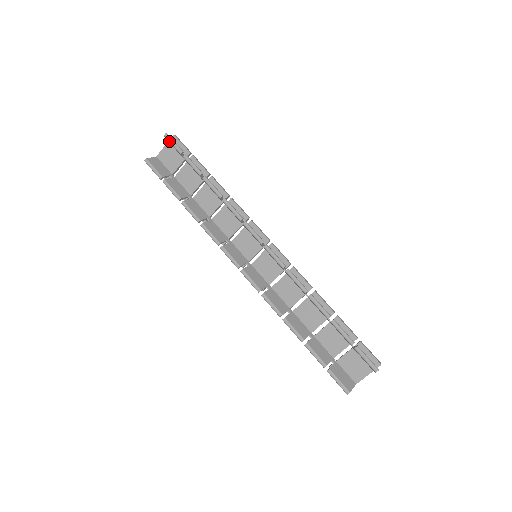
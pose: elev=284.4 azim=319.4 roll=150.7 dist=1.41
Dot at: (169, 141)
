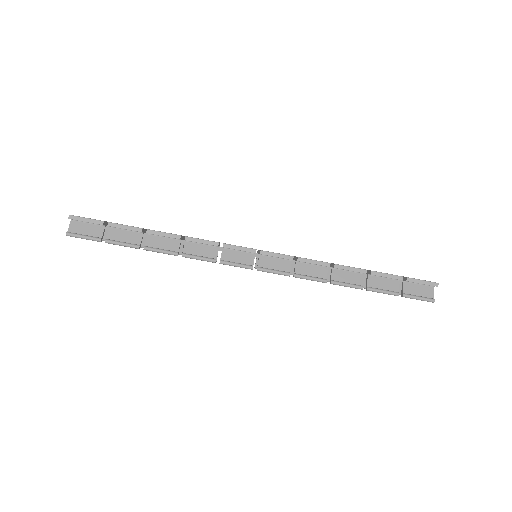
Dot at: occluded
